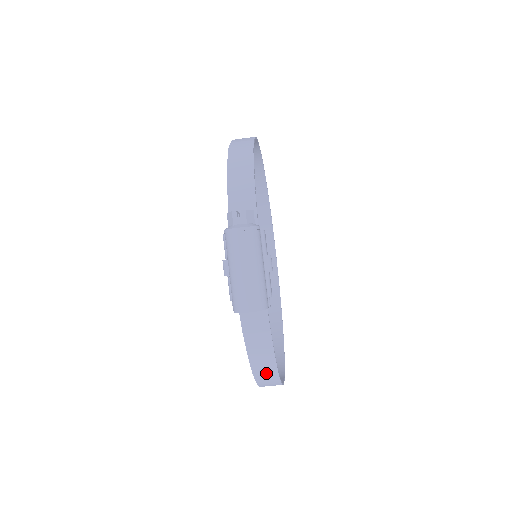
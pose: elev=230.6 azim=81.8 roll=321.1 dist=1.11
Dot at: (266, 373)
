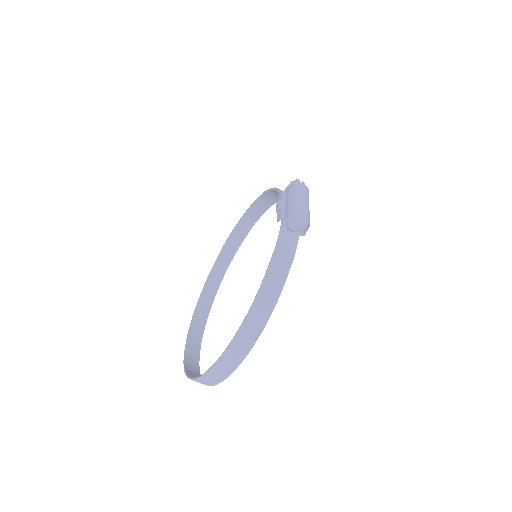
Dot at: (266, 302)
